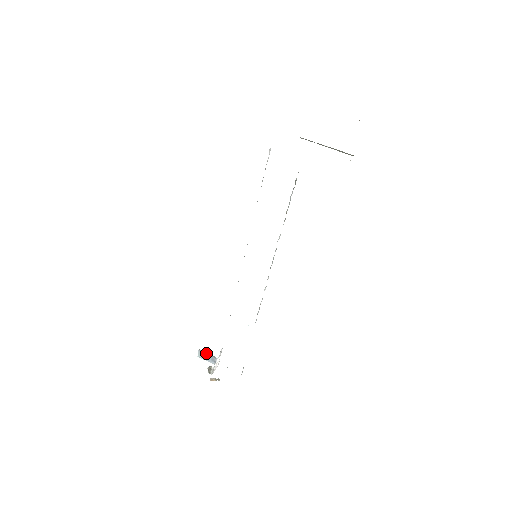
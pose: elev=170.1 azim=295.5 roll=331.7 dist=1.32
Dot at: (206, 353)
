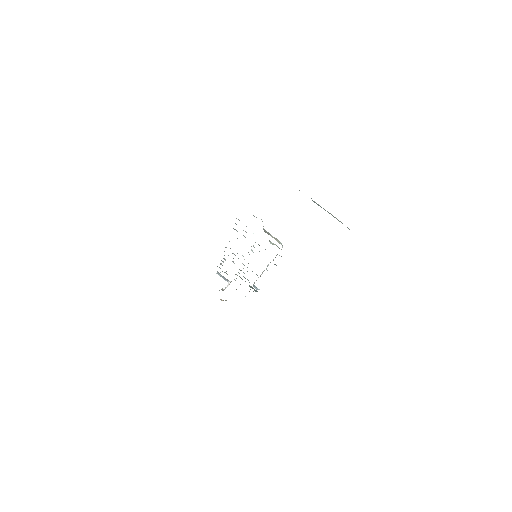
Dot at: occluded
